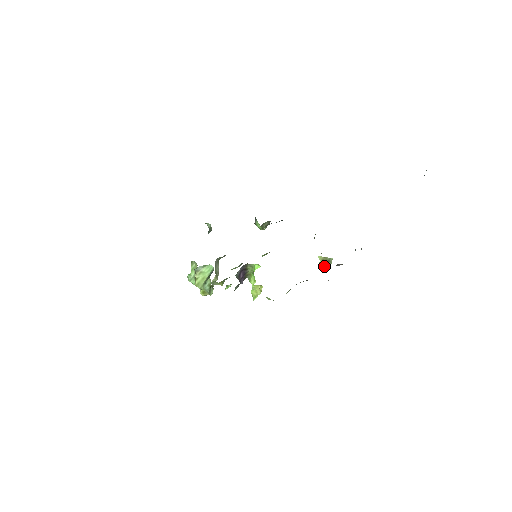
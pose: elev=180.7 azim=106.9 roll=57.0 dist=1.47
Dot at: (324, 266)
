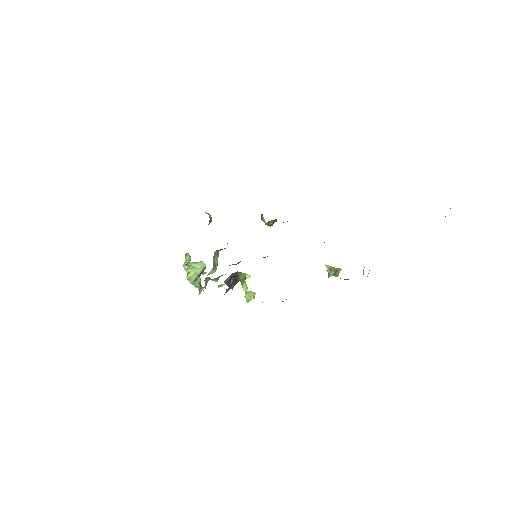
Dot at: (331, 275)
